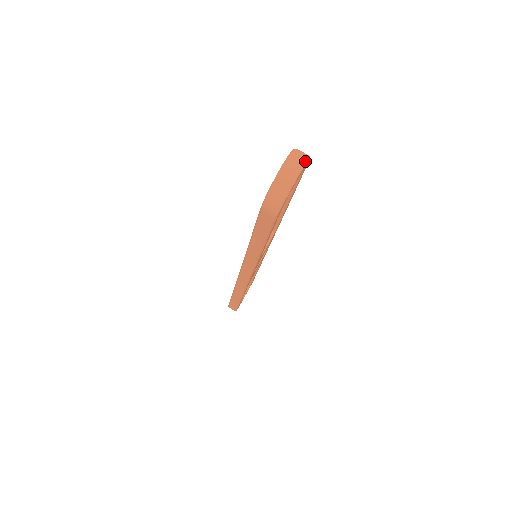
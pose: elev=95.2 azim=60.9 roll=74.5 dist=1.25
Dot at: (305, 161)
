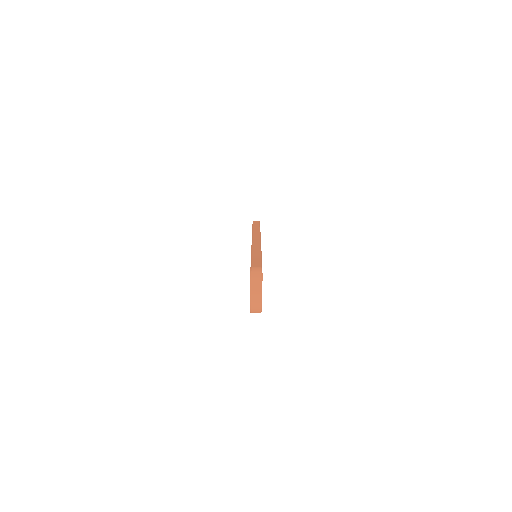
Dot at: (261, 288)
